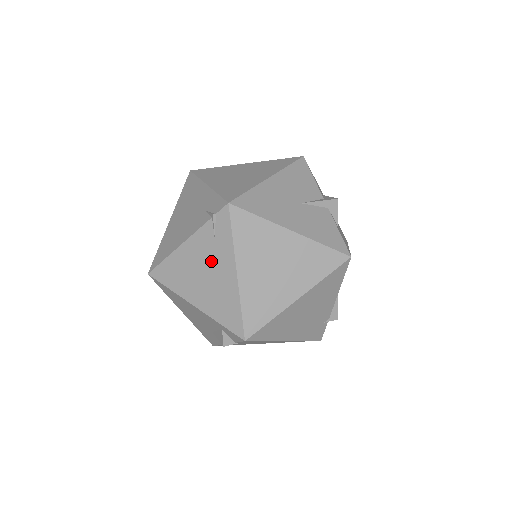
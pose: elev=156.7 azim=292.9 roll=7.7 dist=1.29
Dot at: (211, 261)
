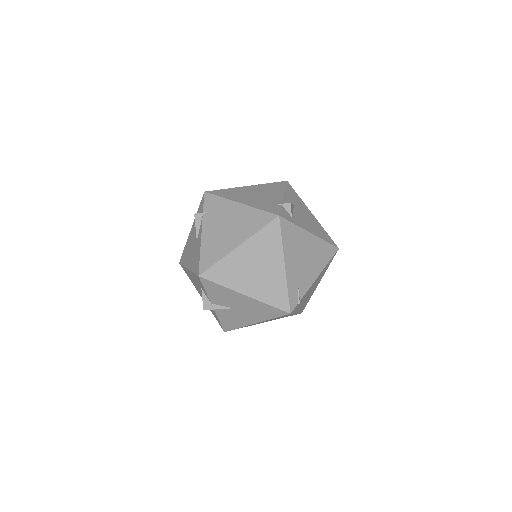
Dot at: occluded
